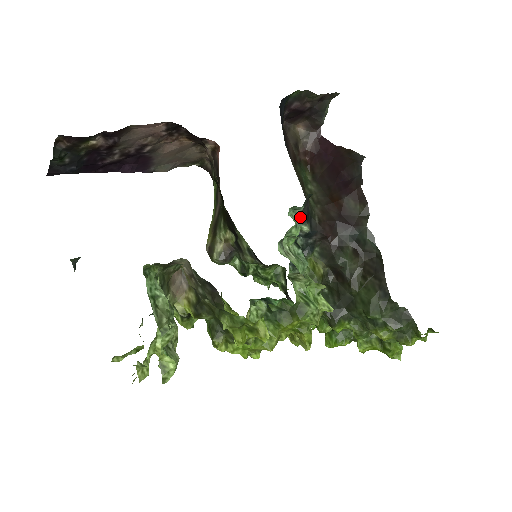
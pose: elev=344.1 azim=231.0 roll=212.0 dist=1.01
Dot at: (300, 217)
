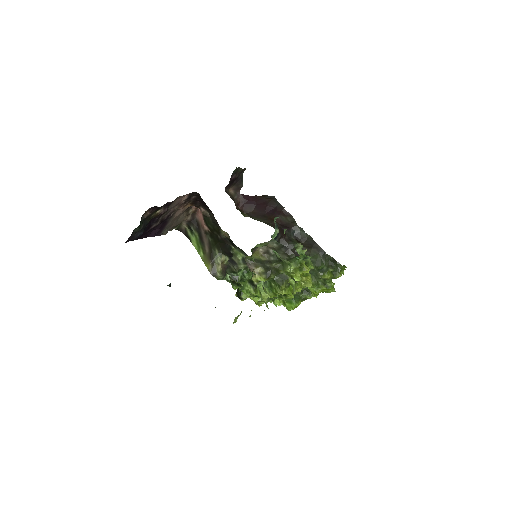
Dot at: (275, 225)
